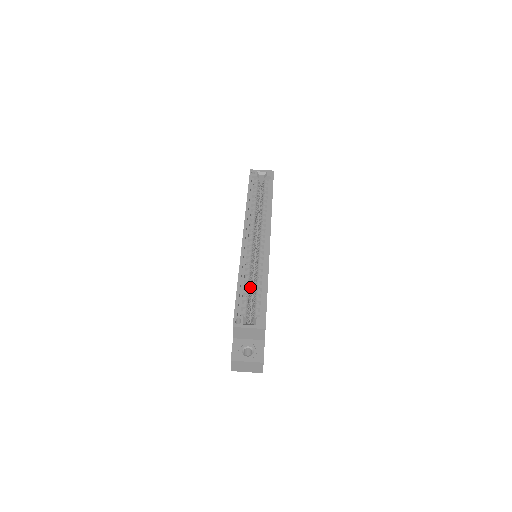
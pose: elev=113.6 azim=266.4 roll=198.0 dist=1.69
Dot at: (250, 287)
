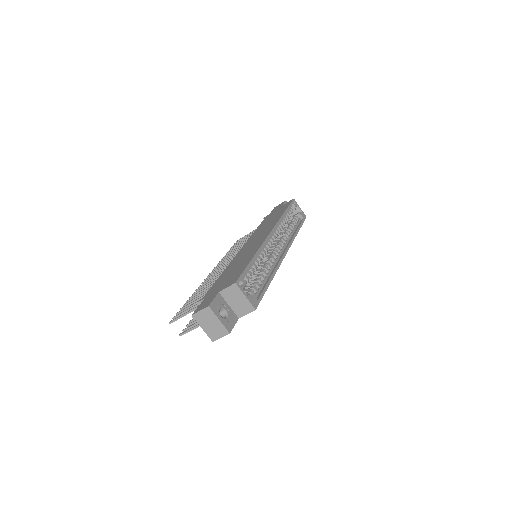
Dot at: (254, 270)
